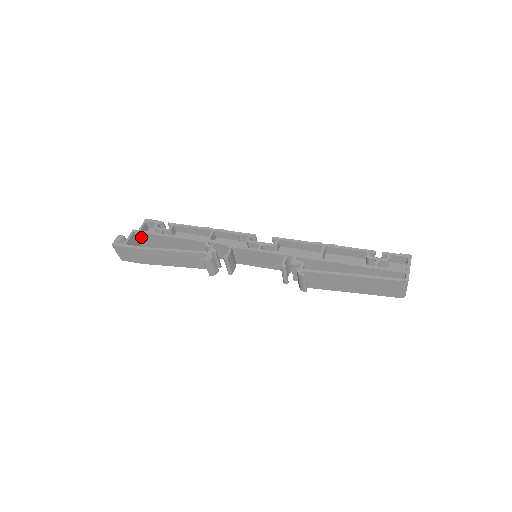
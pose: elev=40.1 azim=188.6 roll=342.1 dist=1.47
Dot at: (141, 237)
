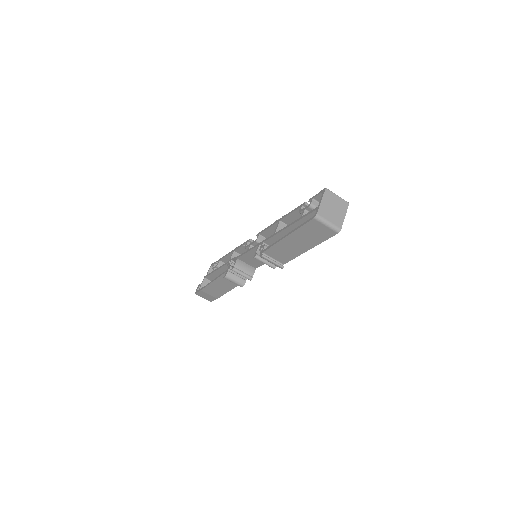
Dot at: (211, 279)
